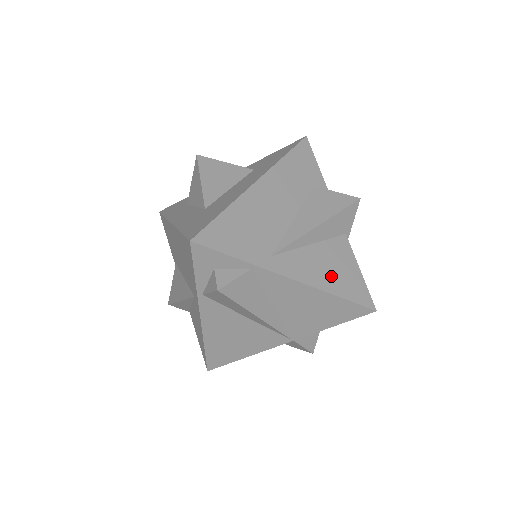
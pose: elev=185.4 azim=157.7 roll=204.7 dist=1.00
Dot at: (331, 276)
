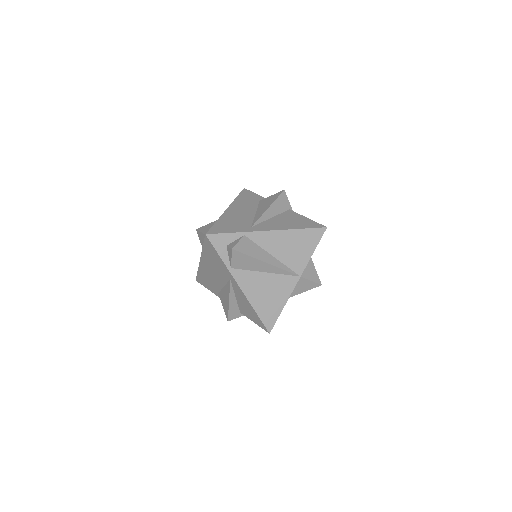
Dot at: (290, 224)
